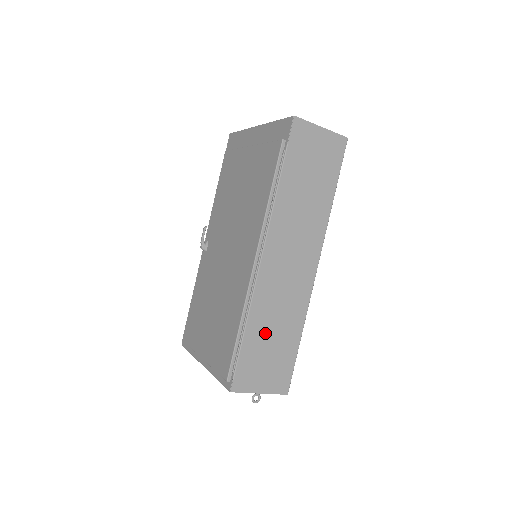
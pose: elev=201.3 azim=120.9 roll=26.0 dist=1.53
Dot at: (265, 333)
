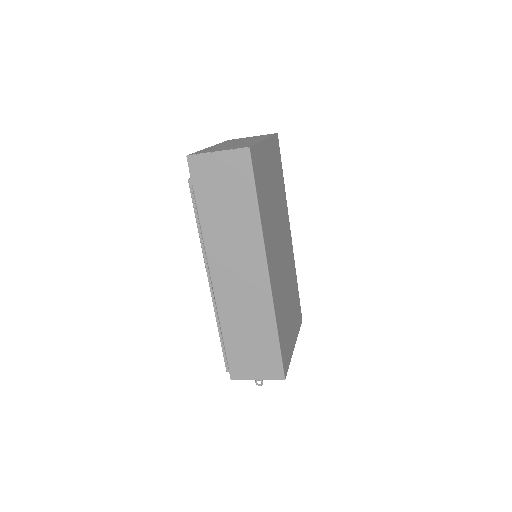
Dot at: (241, 335)
